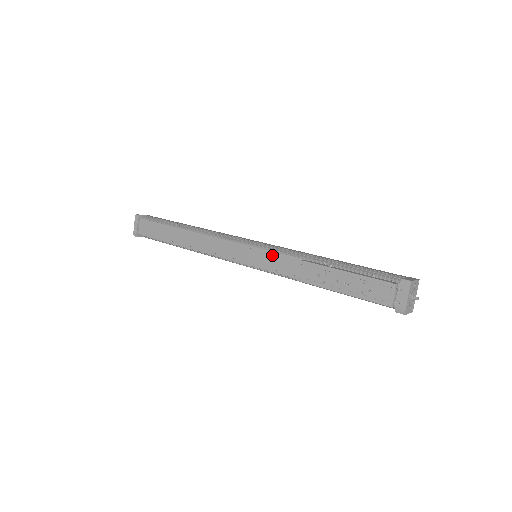
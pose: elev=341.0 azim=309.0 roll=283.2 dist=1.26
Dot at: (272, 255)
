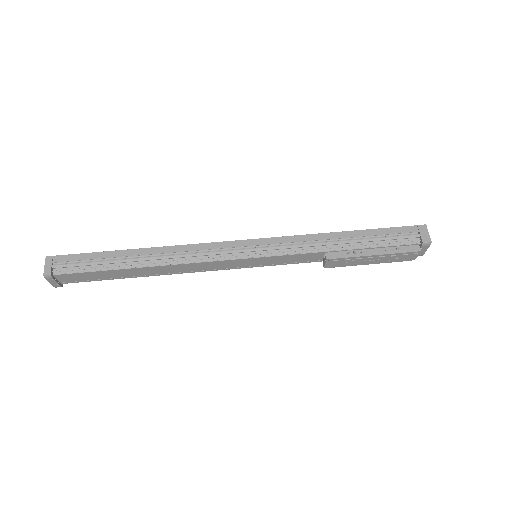
Dot at: (283, 257)
